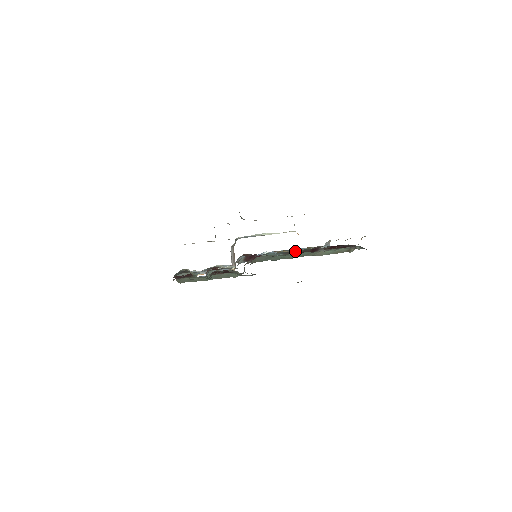
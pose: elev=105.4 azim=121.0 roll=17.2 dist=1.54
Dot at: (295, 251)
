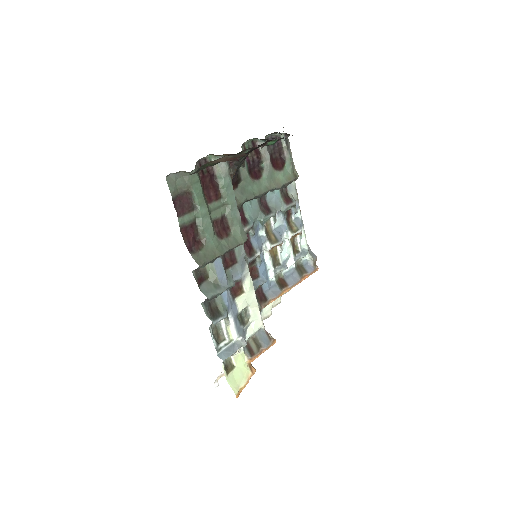
Dot at: (252, 173)
